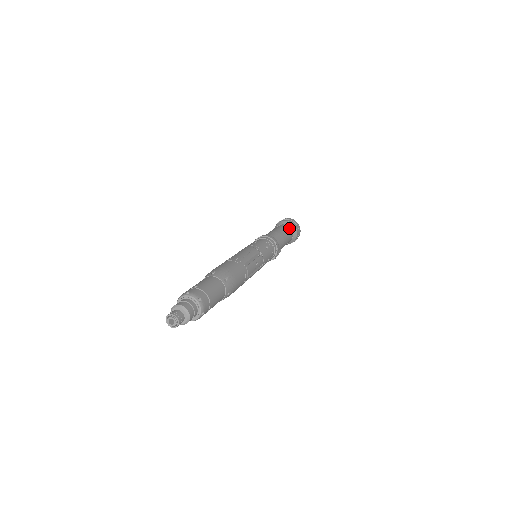
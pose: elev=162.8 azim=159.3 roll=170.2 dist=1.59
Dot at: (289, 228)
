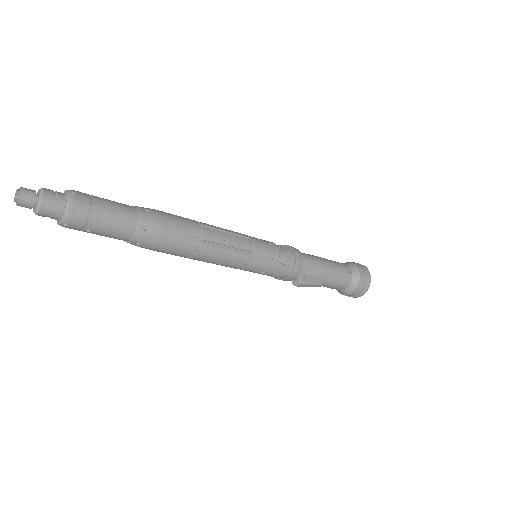
Dot at: (345, 265)
